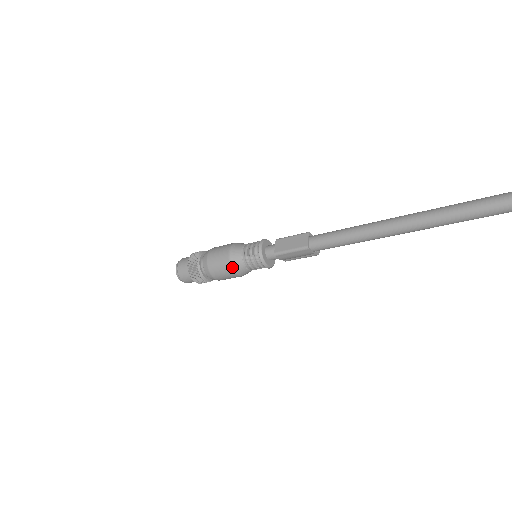
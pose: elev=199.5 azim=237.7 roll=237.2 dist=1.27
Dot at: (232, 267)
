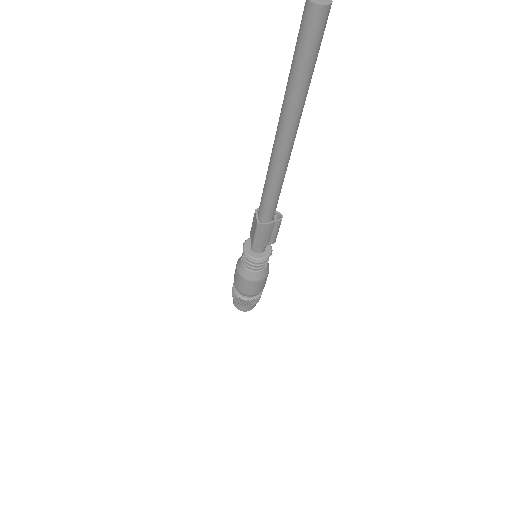
Dot at: (245, 279)
